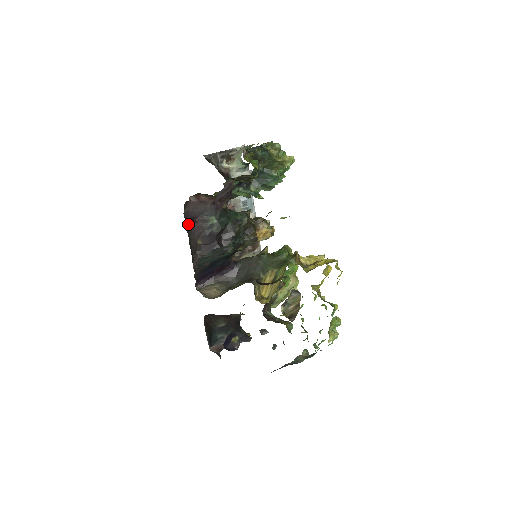
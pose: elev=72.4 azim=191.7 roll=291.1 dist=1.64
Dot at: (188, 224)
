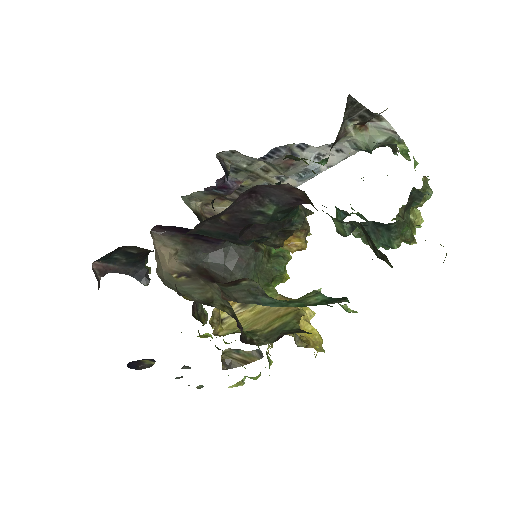
Dot at: (239, 195)
